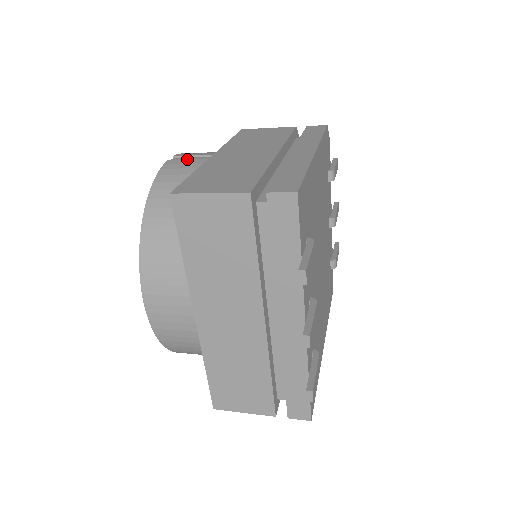
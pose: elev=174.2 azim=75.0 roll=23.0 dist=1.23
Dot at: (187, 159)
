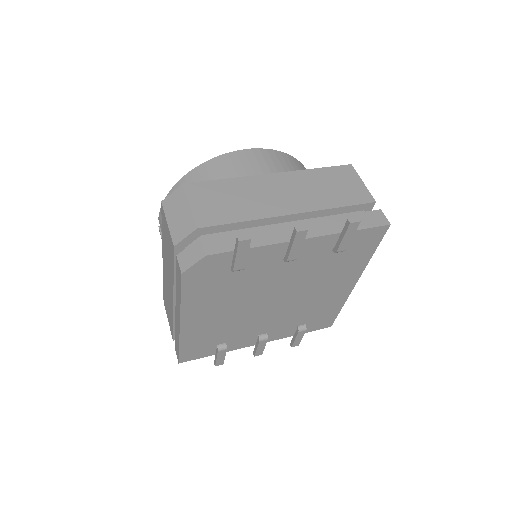
Dot at: occluded
